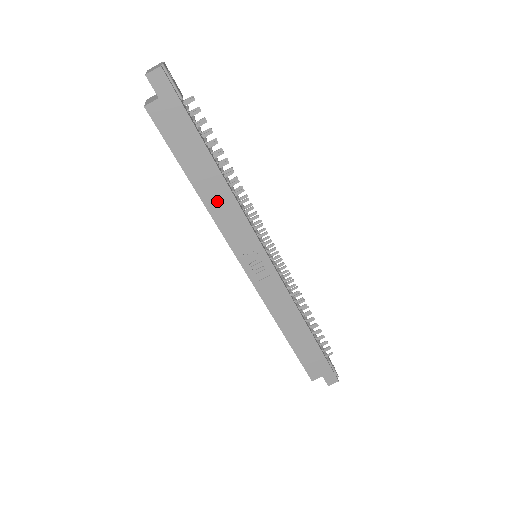
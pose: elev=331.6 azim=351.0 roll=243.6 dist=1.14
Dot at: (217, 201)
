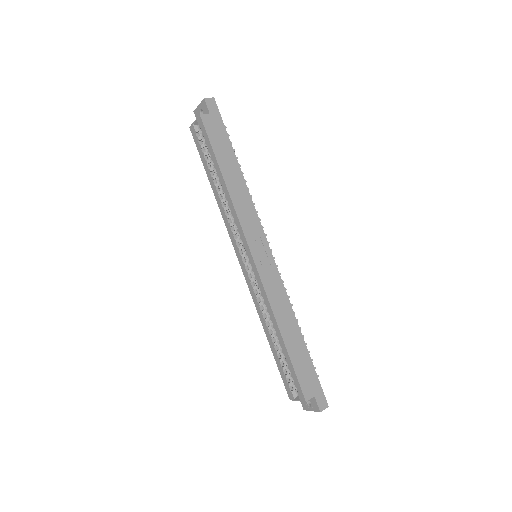
Dot at: (237, 192)
